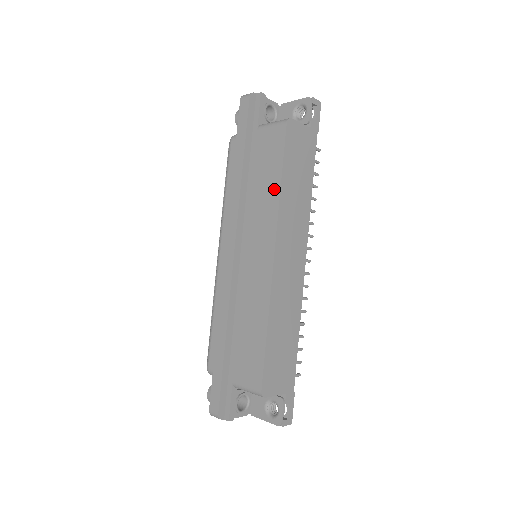
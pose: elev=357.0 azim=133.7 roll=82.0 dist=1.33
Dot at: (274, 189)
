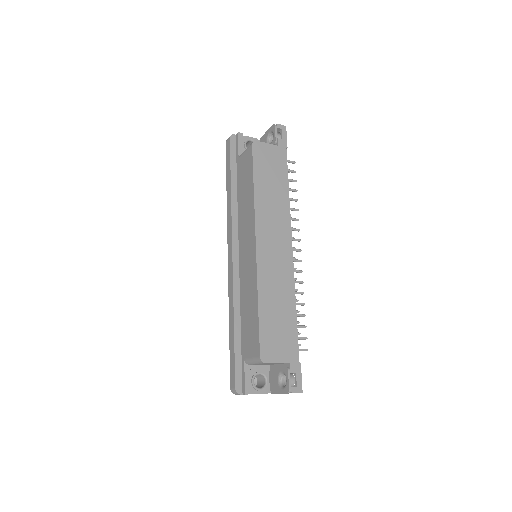
Dot at: (251, 195)
